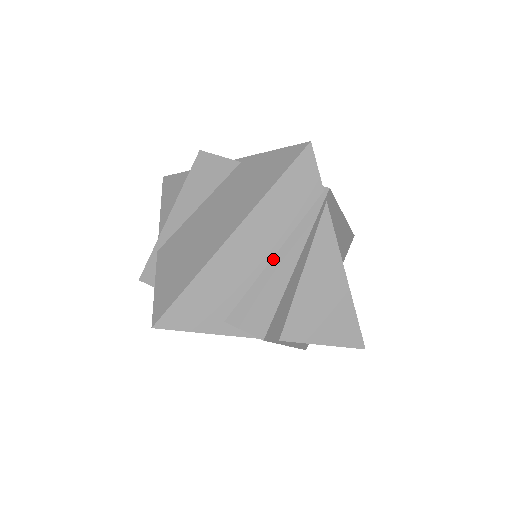
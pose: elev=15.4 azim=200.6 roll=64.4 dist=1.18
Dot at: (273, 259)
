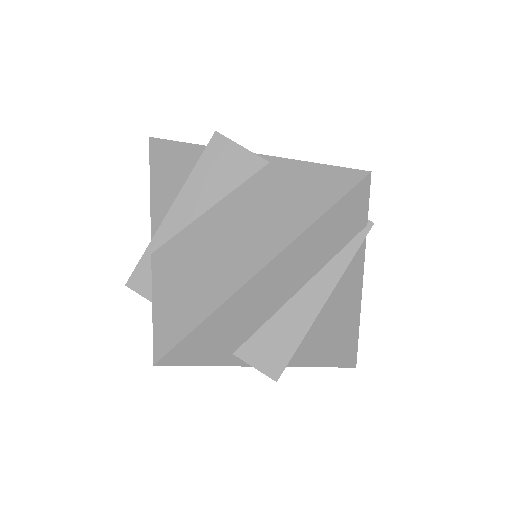
Dot at: (297, 293)
